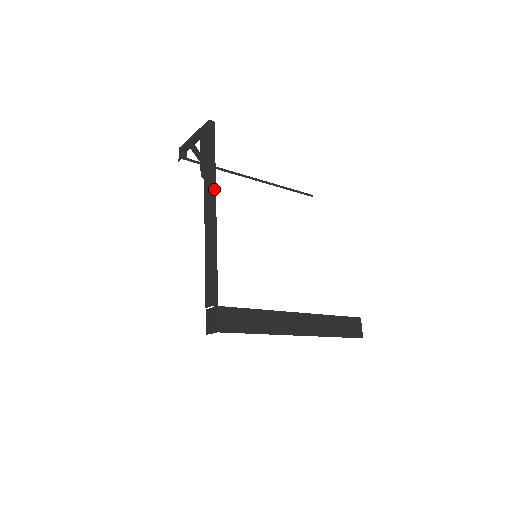
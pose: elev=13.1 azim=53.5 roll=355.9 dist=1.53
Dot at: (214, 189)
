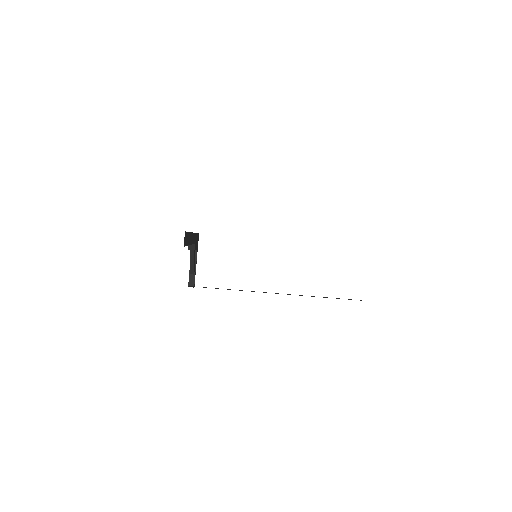
Dot at: occluded
